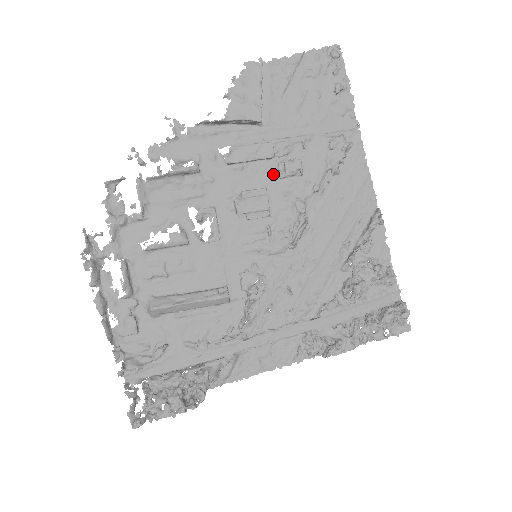
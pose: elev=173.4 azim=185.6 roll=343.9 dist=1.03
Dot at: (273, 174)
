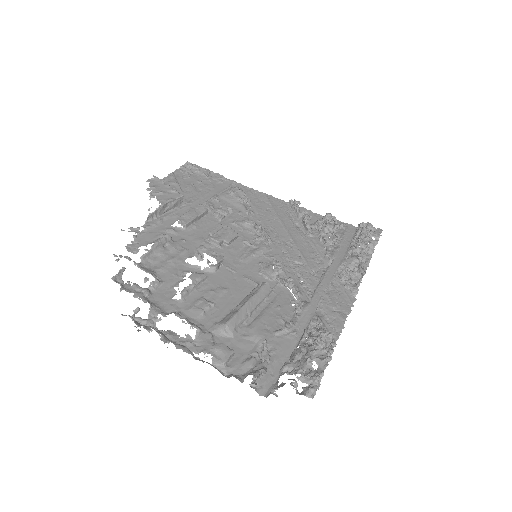
Dot at: (216, 220)
